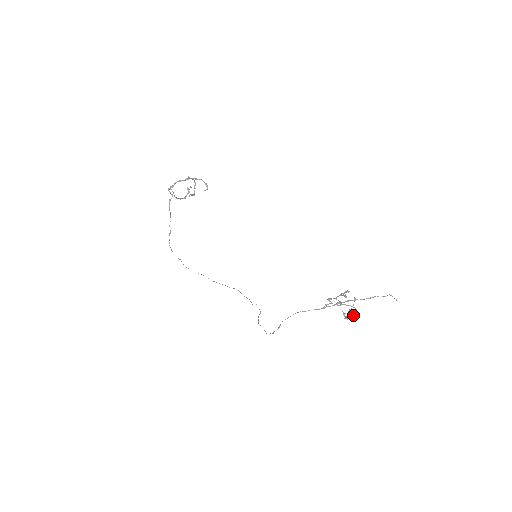
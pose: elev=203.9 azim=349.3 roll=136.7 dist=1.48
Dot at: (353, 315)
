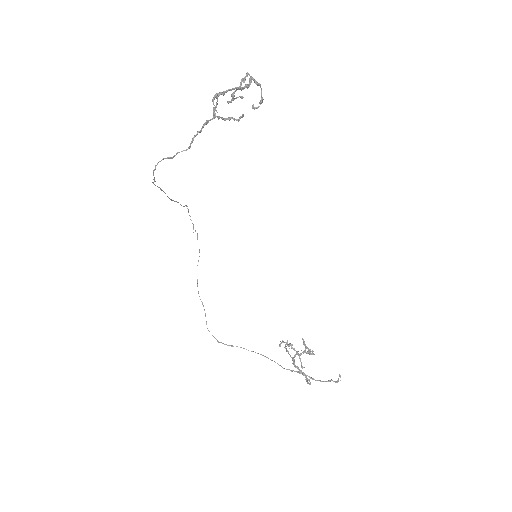
Dot at: (299, 369)
